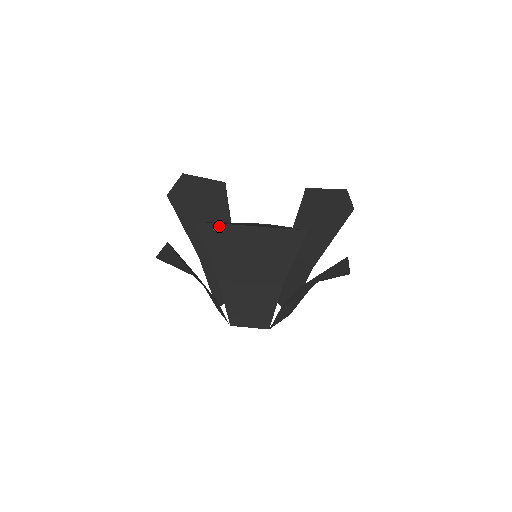
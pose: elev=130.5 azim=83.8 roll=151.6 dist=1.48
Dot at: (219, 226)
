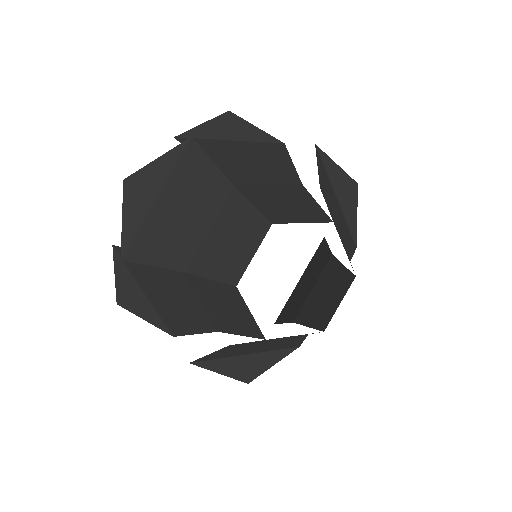
Dot at: (201, 141)
